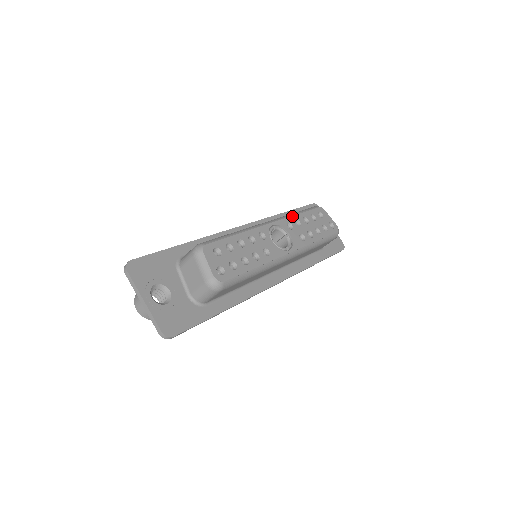
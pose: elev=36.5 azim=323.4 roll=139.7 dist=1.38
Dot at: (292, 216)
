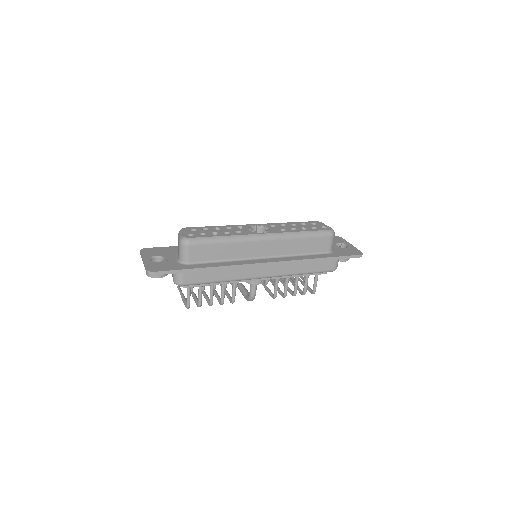
Dot at: (279, 223)
